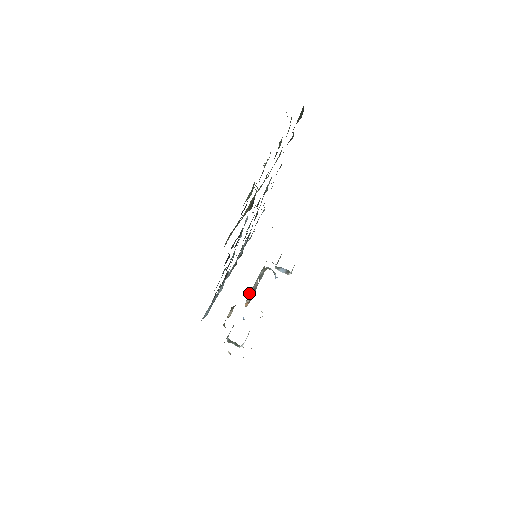
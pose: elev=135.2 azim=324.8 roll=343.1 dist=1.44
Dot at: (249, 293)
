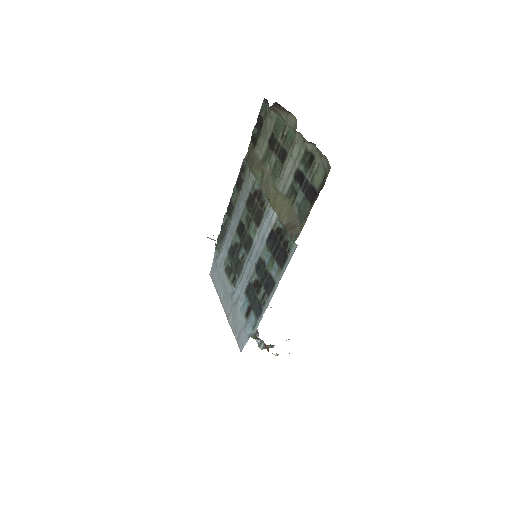
Dot at: occluded
